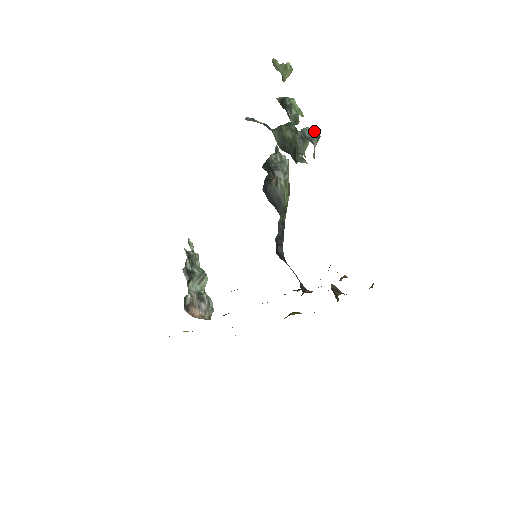
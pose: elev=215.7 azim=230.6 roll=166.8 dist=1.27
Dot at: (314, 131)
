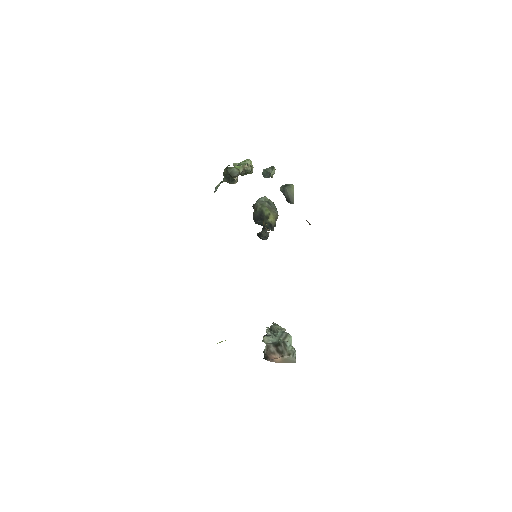
Dot at: (268, 168)
